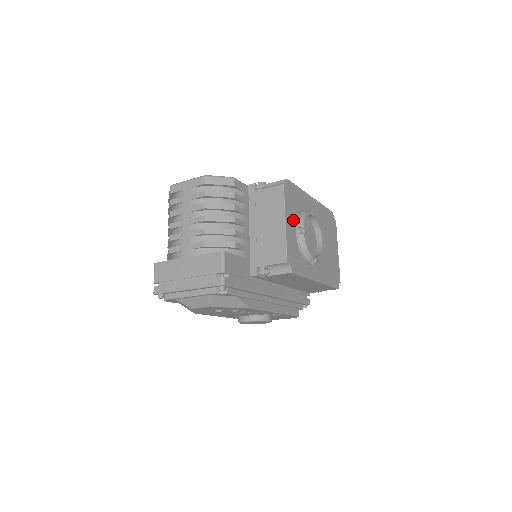
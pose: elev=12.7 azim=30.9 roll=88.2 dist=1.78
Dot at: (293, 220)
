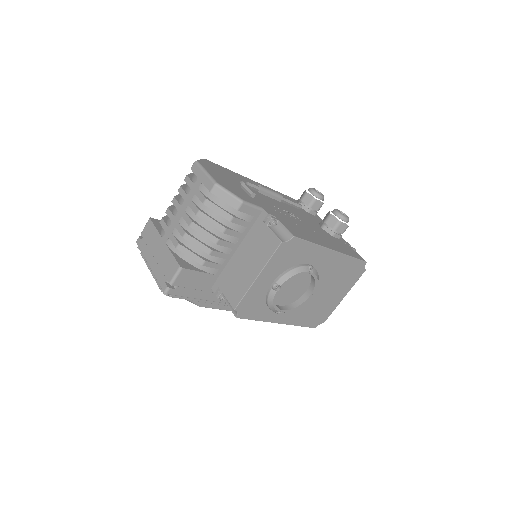
Dot at: (275, 274)
